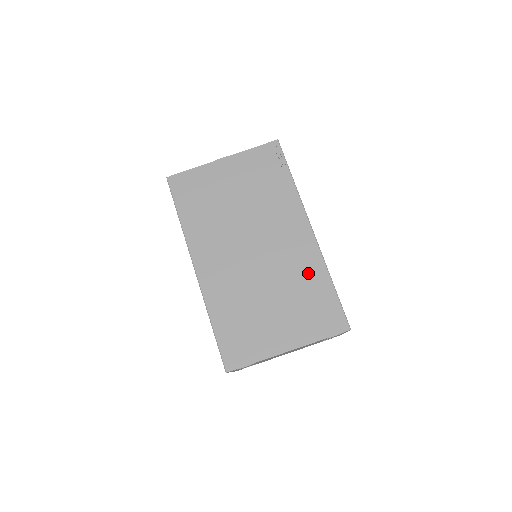
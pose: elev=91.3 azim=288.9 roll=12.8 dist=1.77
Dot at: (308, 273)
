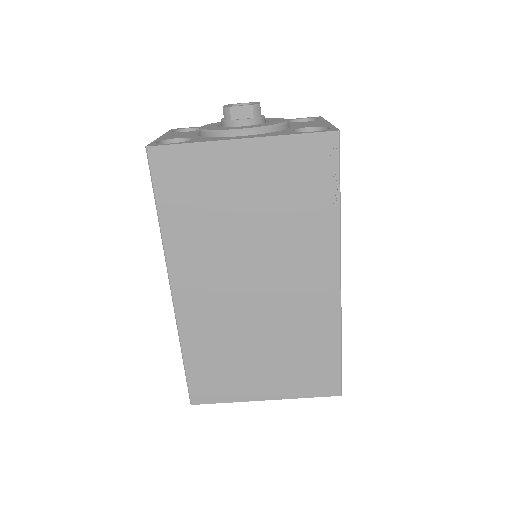
Dot at: (316, 330)
